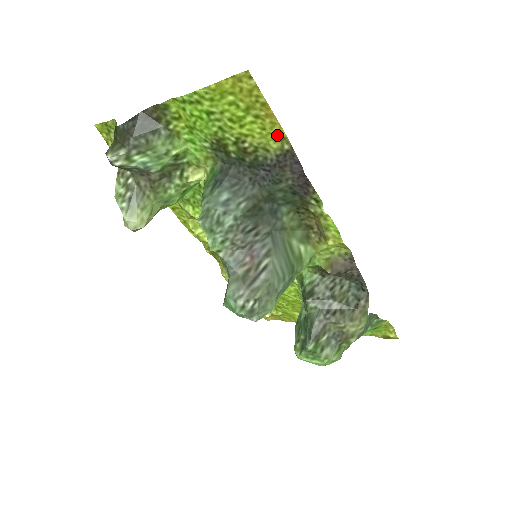
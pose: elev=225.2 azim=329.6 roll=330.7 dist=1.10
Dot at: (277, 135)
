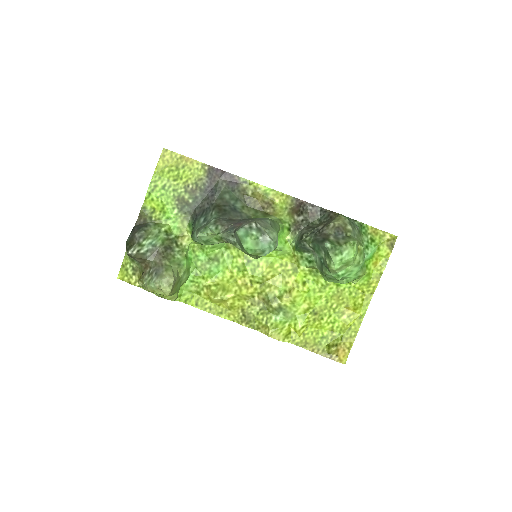
Dot at: (198, 167)
